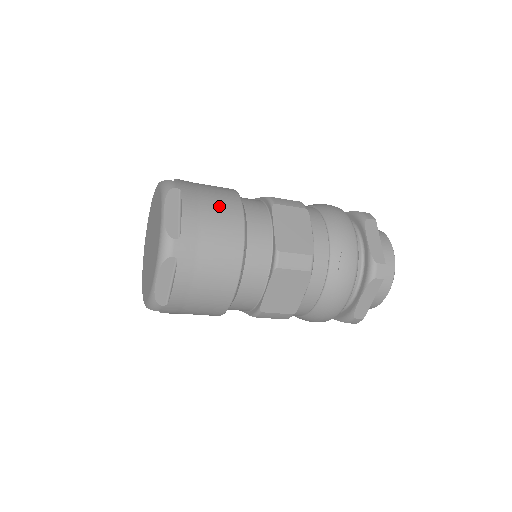
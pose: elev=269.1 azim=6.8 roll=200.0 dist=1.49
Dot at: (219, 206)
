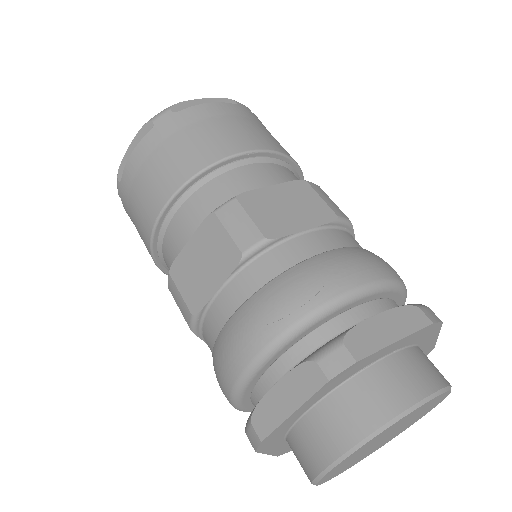
Dot at: (245, 130)
